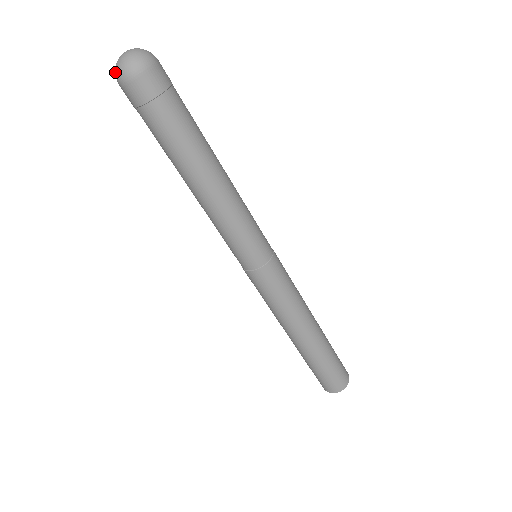
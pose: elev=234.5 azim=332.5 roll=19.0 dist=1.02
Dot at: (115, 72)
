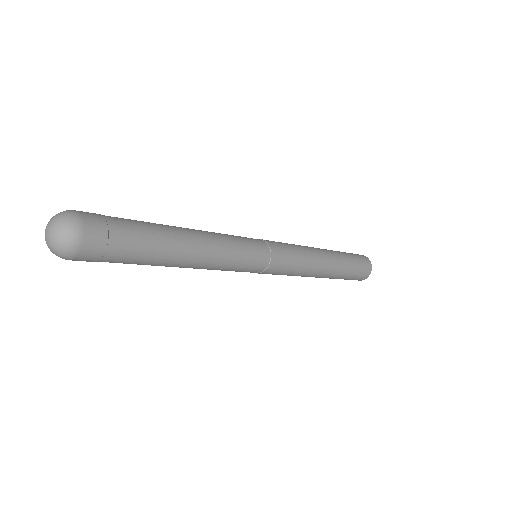
Dot at: occluded
